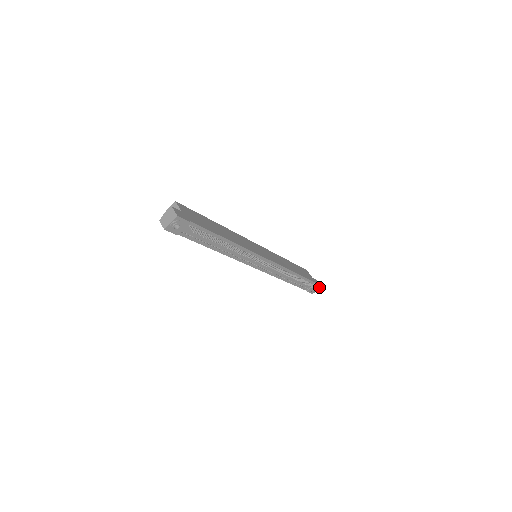
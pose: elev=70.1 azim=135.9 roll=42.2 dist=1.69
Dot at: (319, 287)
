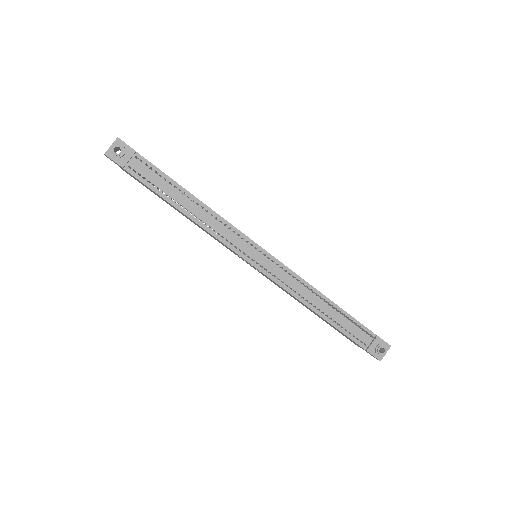
Dot at: (388, 348)
